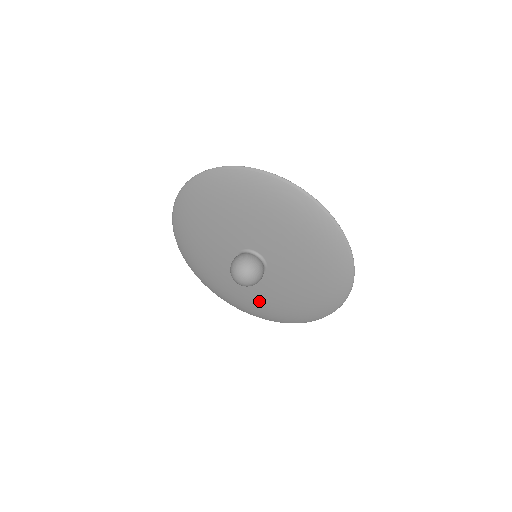
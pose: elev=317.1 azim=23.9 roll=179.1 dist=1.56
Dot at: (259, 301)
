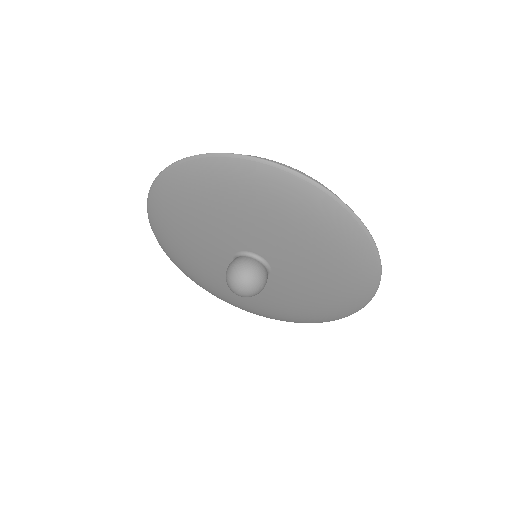
Dot at: (313, 299)
